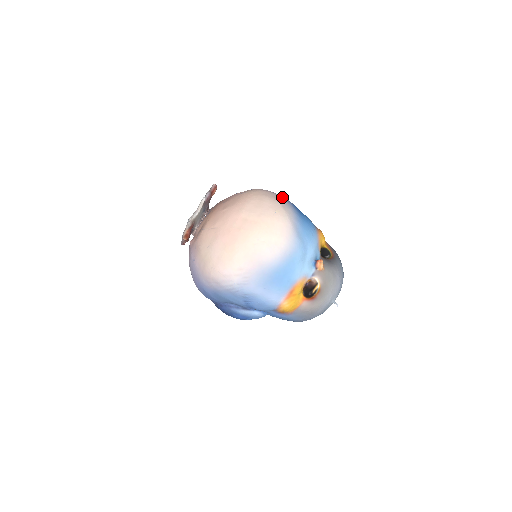
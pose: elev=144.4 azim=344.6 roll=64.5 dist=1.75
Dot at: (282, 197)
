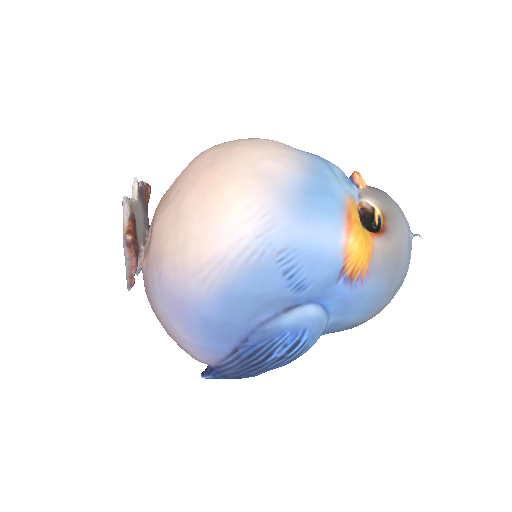
Dot at: occluded
